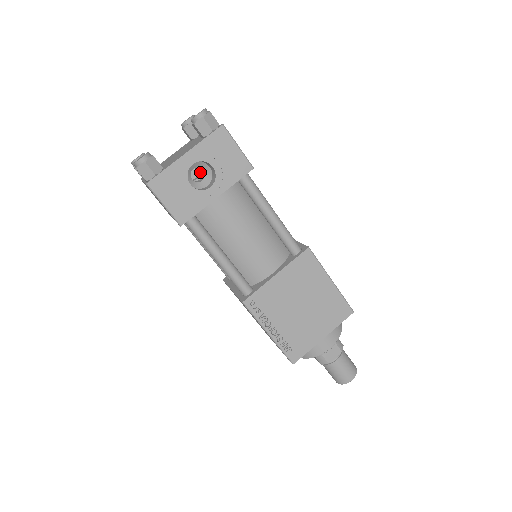
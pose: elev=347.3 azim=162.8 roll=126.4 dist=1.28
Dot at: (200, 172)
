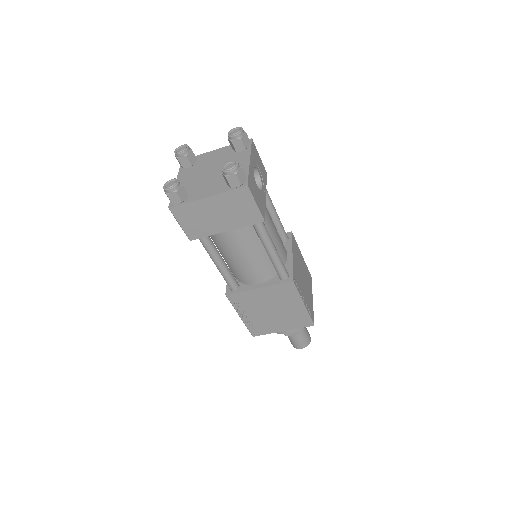
Dot at: occluded
